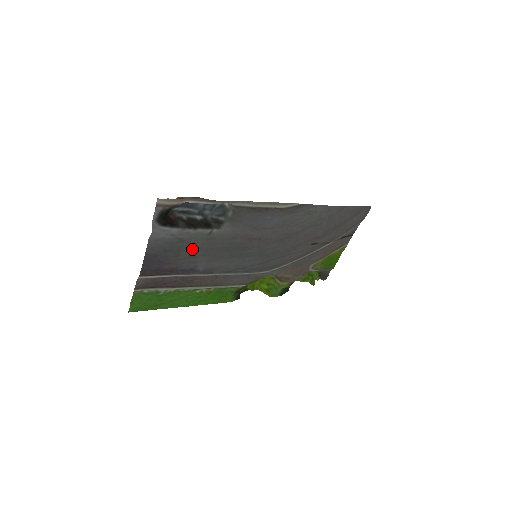
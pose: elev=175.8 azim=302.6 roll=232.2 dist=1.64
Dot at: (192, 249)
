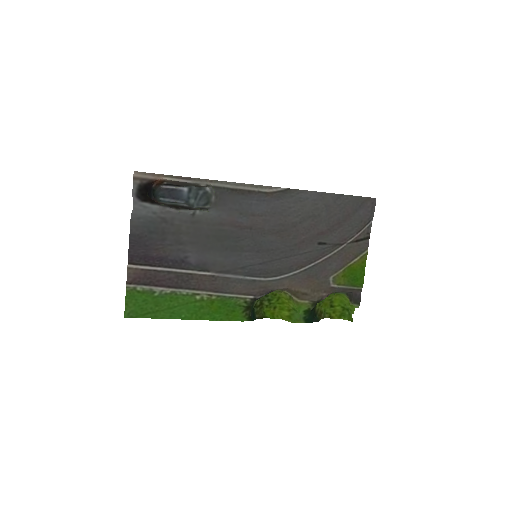
Dot at: (178, 233)
